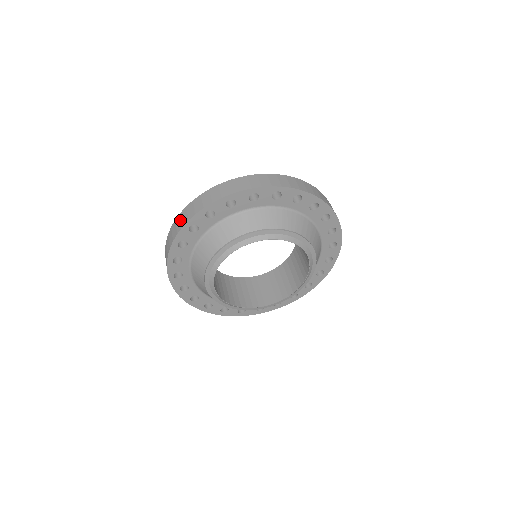
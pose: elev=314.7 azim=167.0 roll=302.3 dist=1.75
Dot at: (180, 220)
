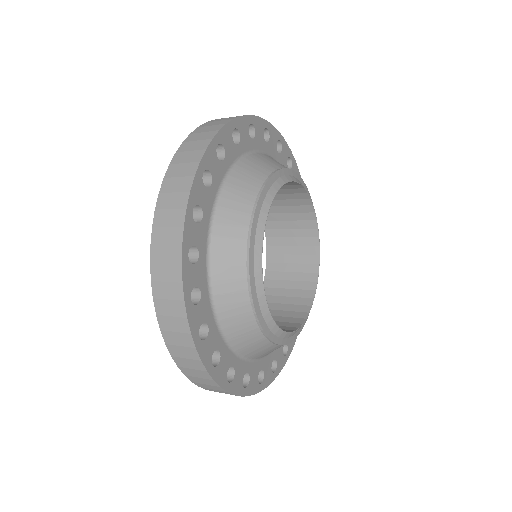
Dot at: occluded
